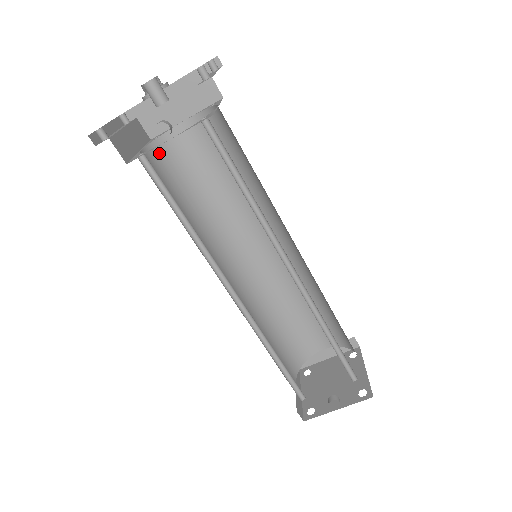
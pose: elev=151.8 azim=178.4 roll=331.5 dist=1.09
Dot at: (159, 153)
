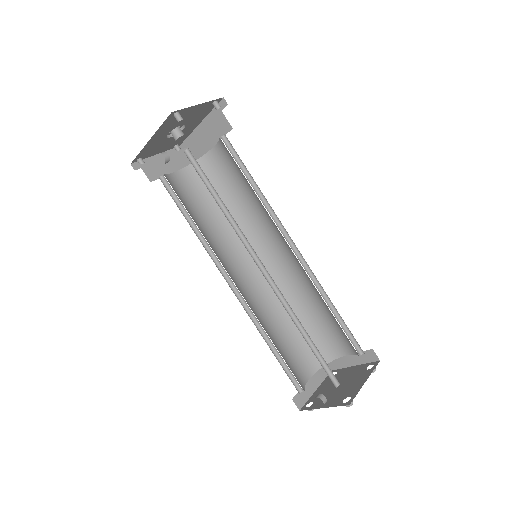
Dot at: (195, 173)
